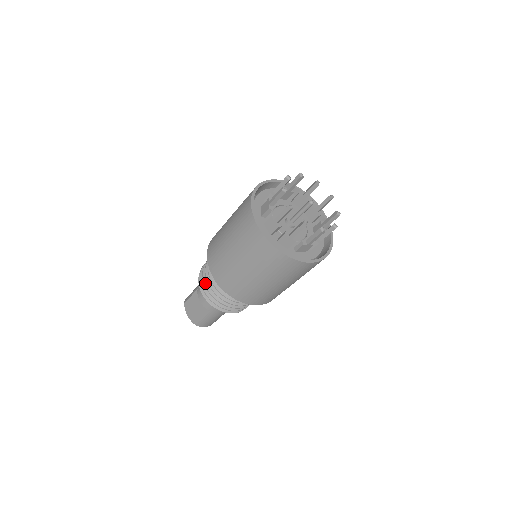
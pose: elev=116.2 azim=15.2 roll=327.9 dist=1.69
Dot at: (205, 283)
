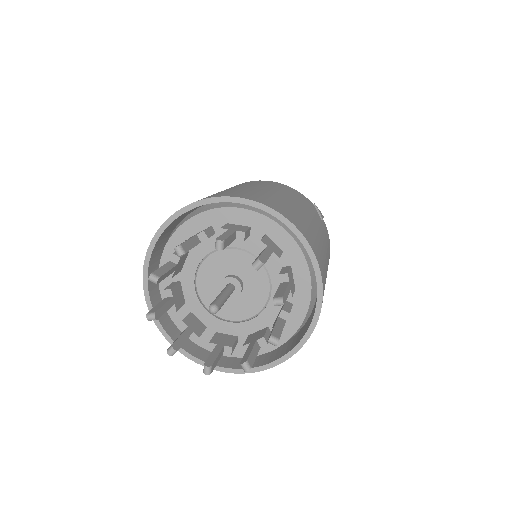
Dot at: occluded
